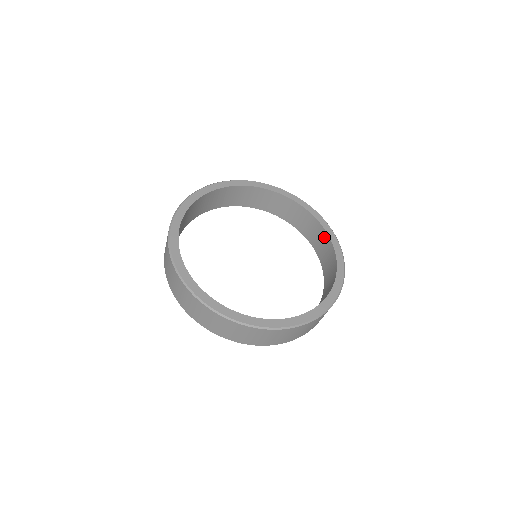
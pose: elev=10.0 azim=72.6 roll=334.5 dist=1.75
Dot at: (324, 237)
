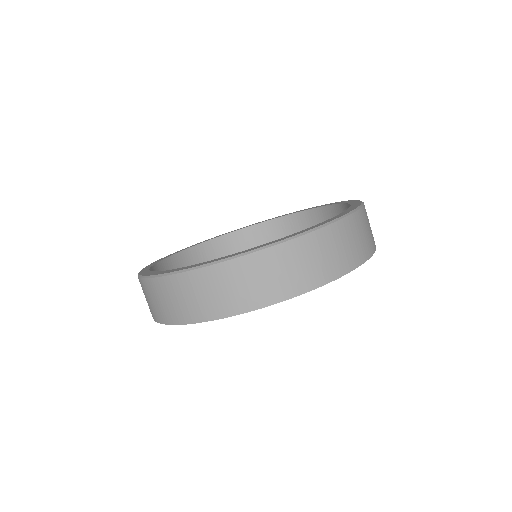
Dot at: occluded
